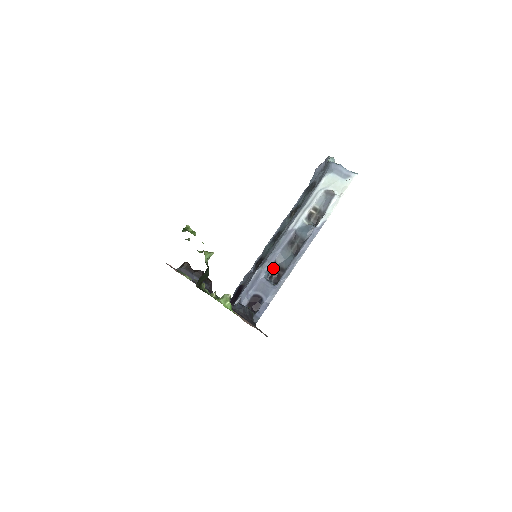
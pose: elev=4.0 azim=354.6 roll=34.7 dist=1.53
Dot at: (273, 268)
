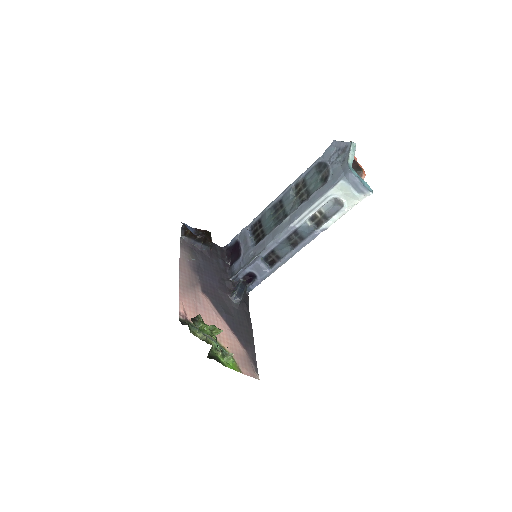
Dot at: (270, 254)
